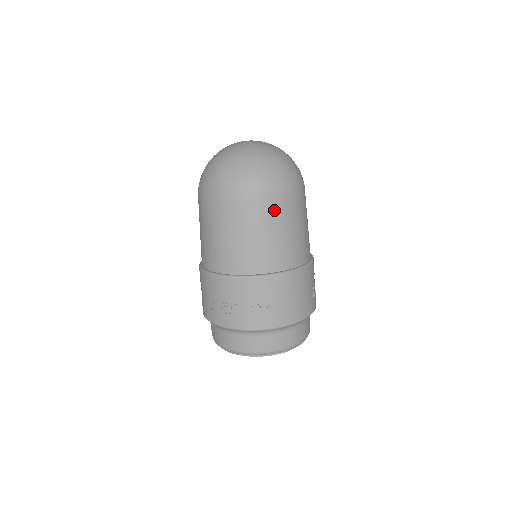
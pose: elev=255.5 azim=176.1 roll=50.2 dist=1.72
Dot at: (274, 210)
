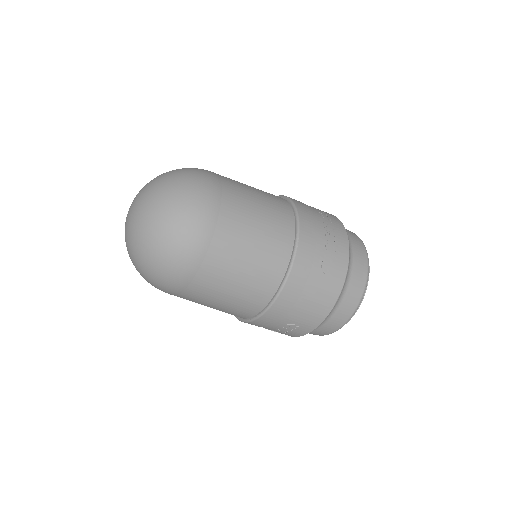
Dot at: (203, 283)
